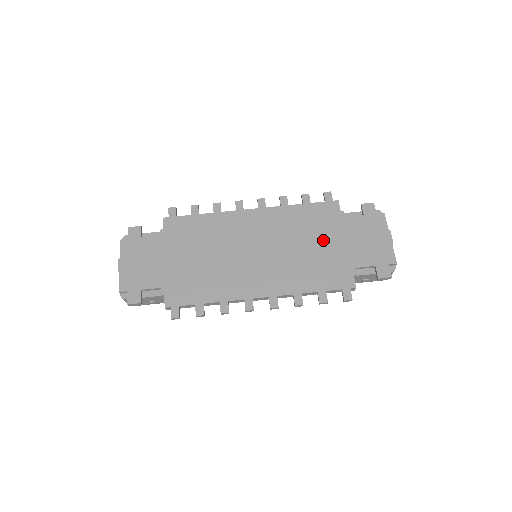
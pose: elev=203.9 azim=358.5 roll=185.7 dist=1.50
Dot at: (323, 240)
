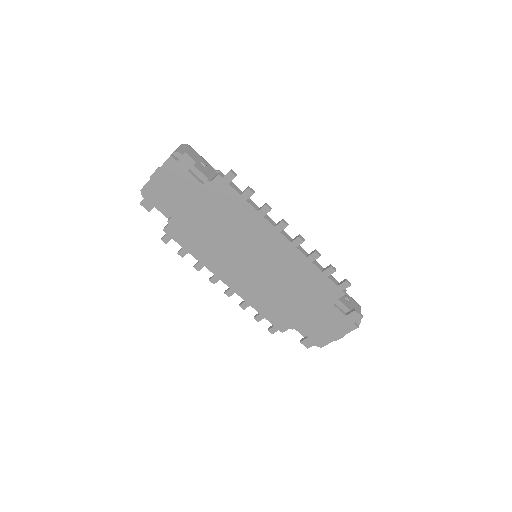
Dot at: (301, 300)
